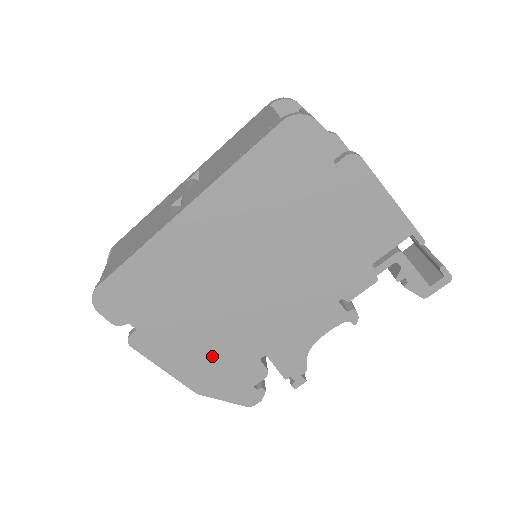
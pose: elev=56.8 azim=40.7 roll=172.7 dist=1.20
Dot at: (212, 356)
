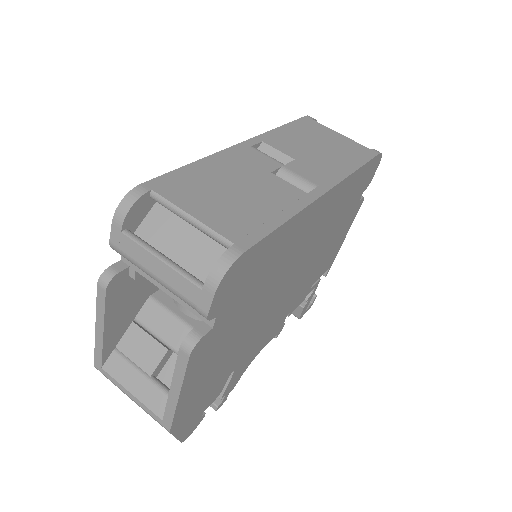
Dot at: (216, 371)
